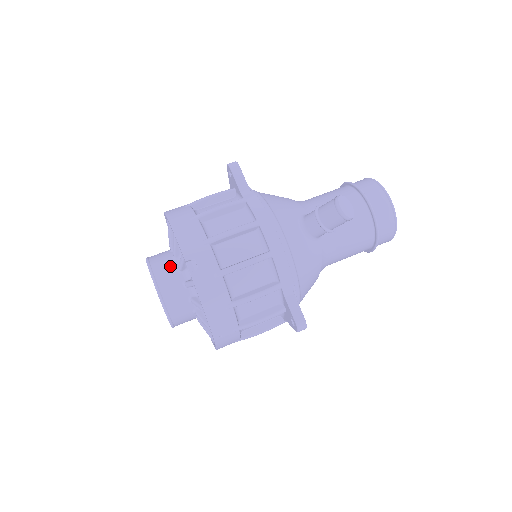
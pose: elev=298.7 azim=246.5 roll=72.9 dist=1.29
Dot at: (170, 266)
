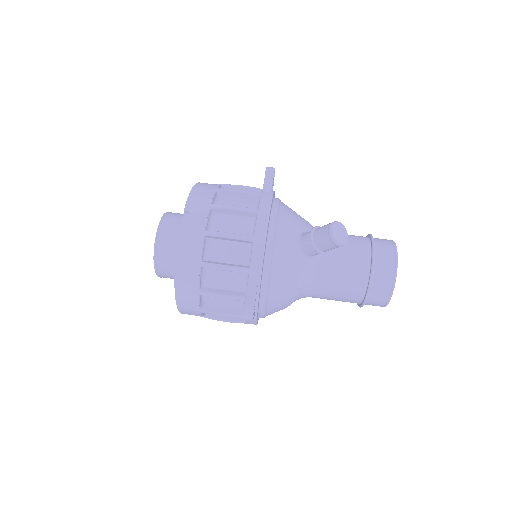
Dot at: (179, 220)
